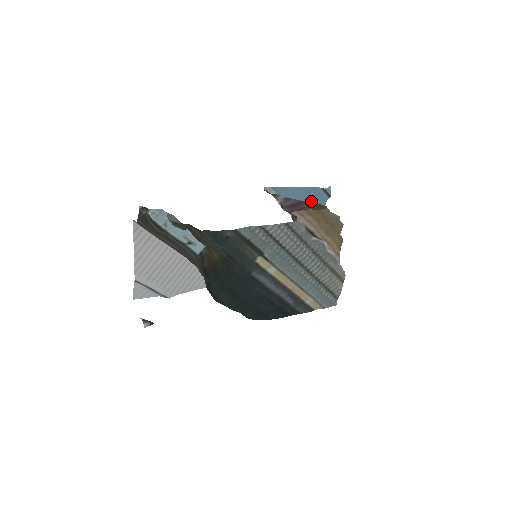
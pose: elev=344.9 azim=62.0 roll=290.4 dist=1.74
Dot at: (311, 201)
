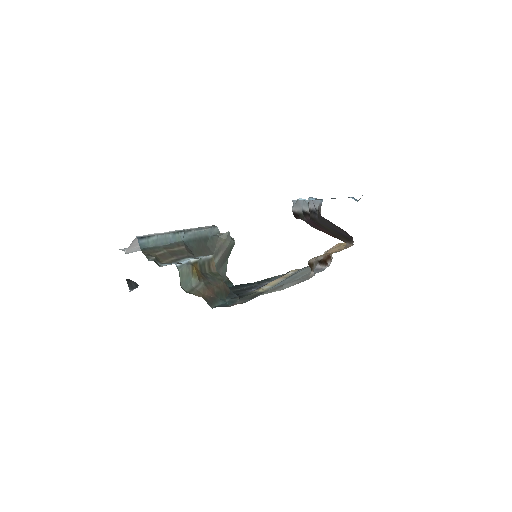
Dot at: occluded
